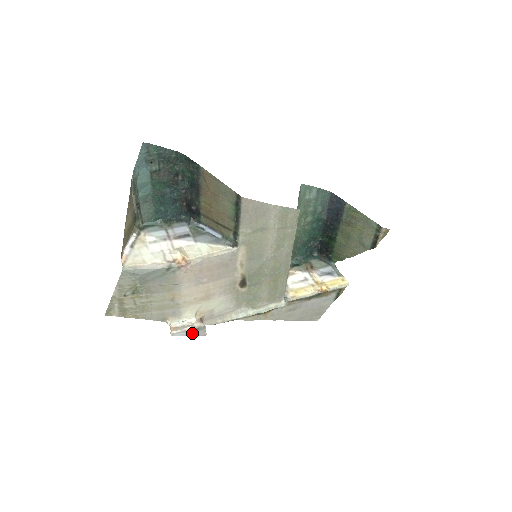
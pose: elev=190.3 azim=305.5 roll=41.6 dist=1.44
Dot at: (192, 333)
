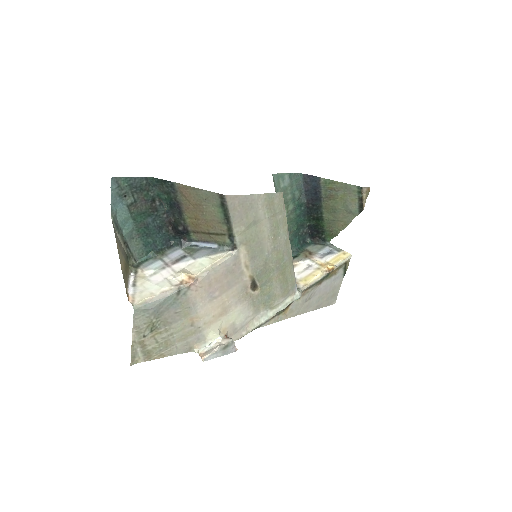
Dot at: (223, 352)
